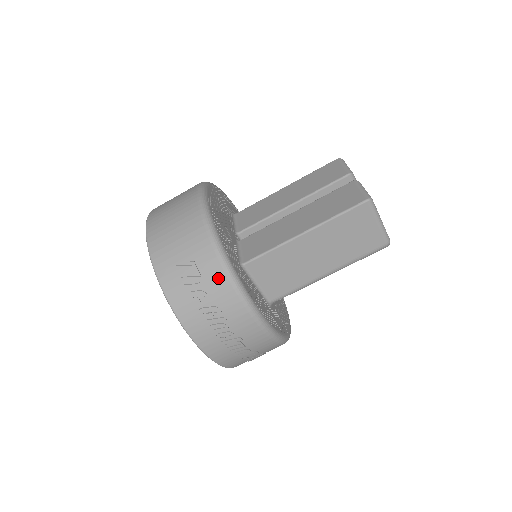
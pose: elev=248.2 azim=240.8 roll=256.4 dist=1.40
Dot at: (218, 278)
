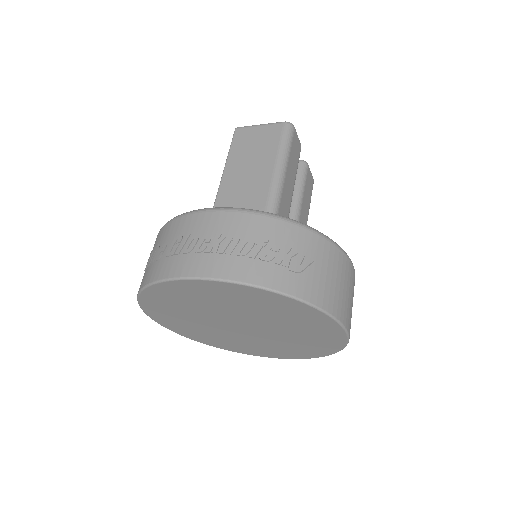
Dot at: (165, 231)
